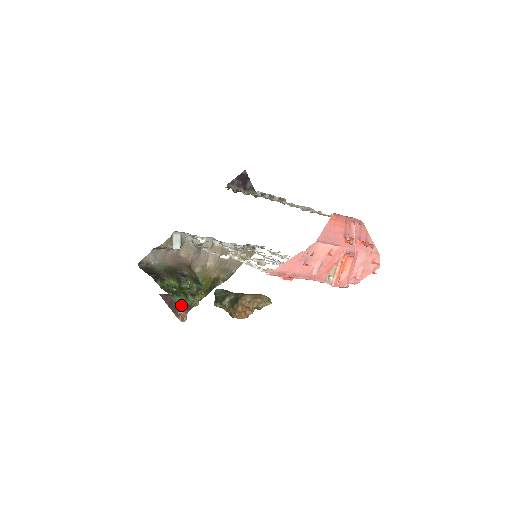
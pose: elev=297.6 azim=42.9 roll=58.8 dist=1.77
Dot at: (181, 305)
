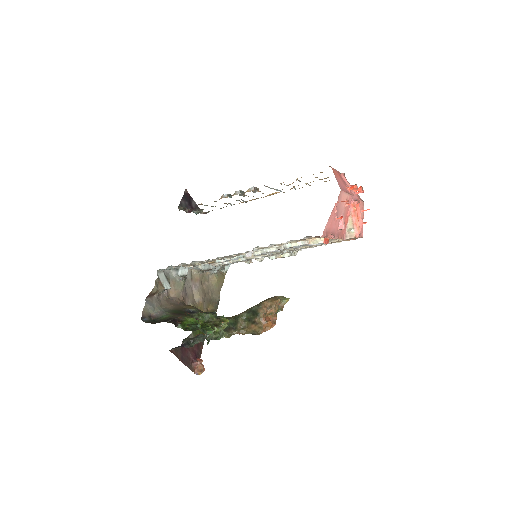
Dot at: (191, 356)
